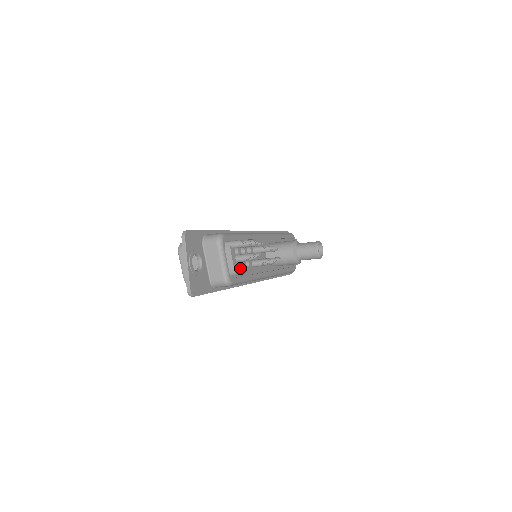
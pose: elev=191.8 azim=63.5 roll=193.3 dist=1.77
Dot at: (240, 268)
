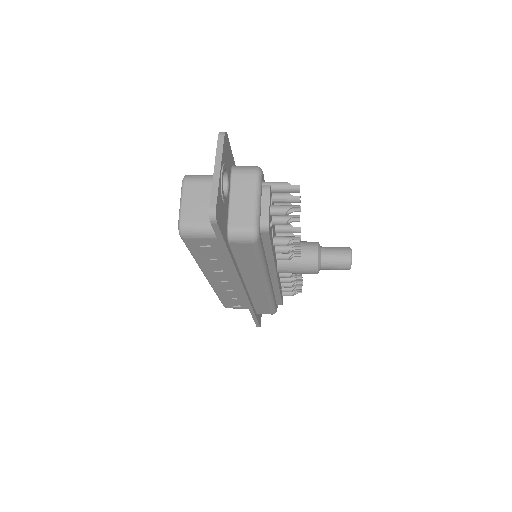
Dot at: occluded
